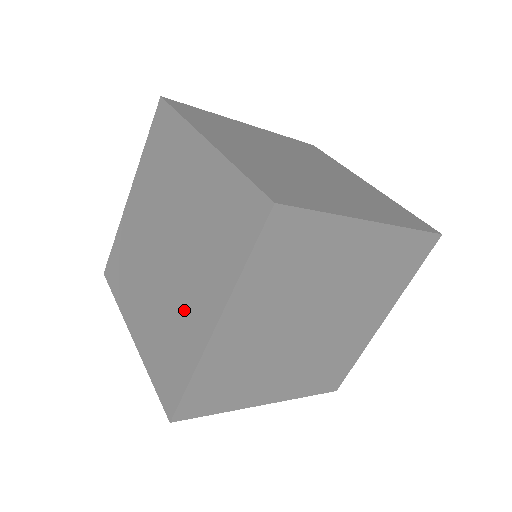
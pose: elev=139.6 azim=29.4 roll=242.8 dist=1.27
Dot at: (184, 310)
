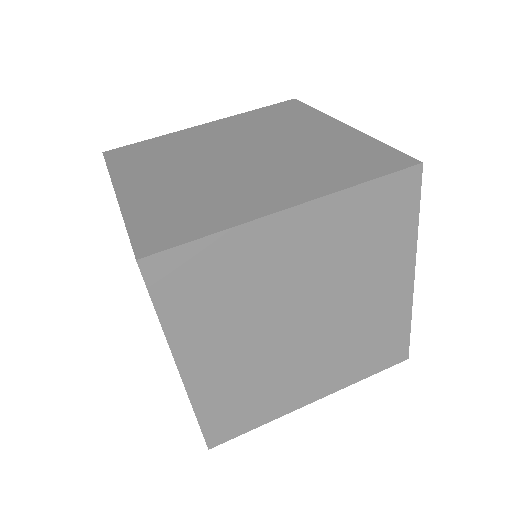
Dot at: occluded
